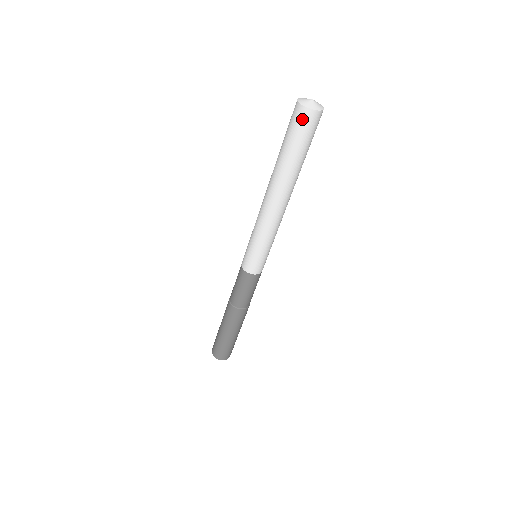
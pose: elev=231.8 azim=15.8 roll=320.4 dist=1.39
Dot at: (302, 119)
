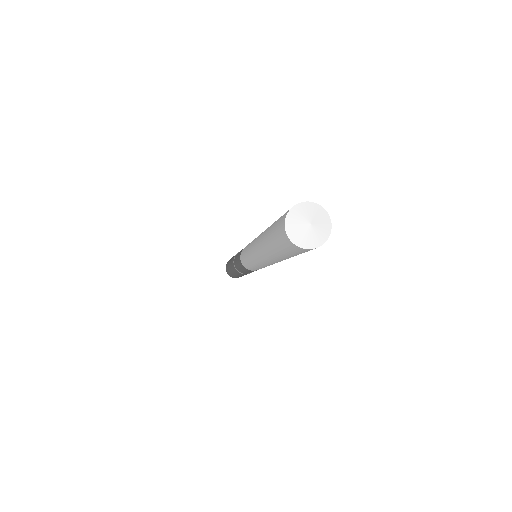
Dot at: occluded
